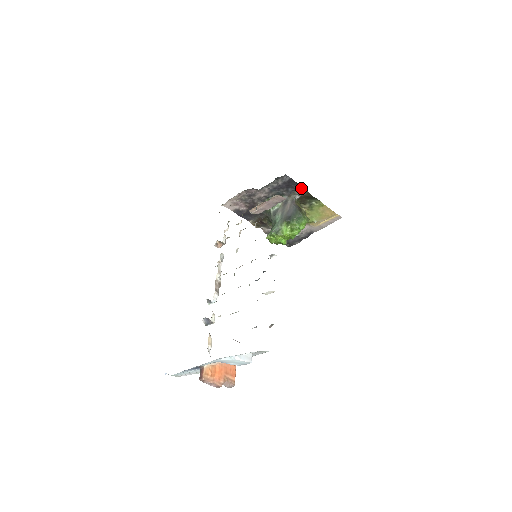
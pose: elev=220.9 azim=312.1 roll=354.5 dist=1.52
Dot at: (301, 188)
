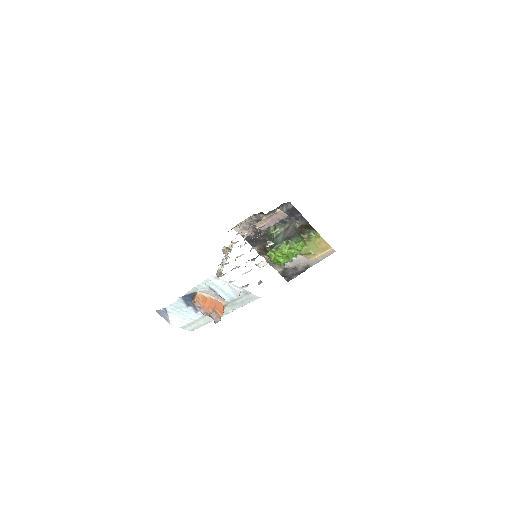
Dot at: (302, 217)
